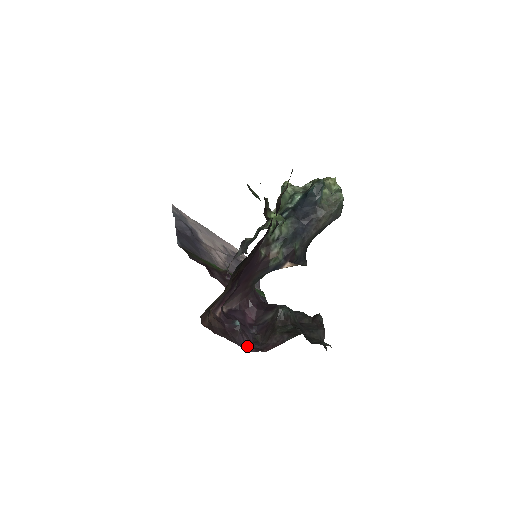
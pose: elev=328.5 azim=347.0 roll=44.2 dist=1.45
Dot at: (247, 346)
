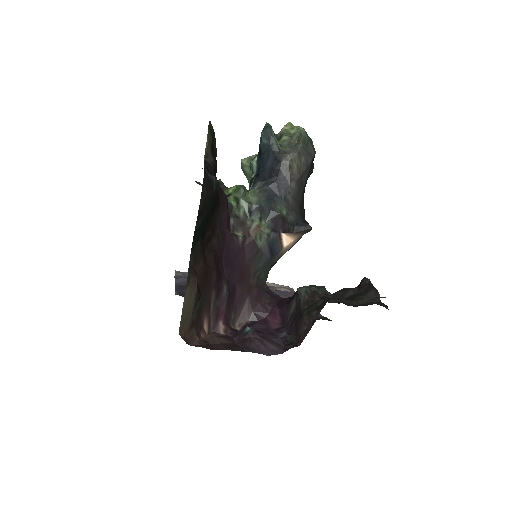
Dot at: (272, 350)
